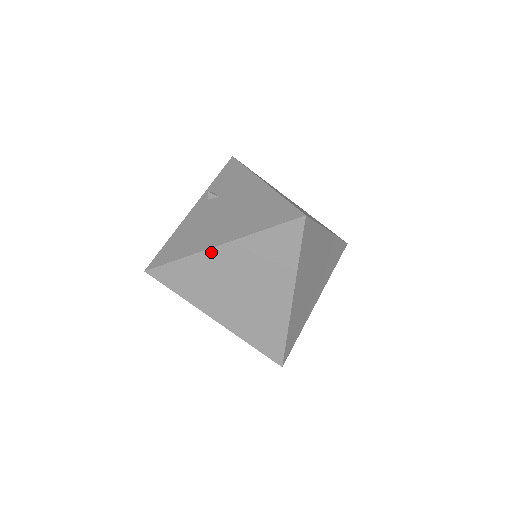
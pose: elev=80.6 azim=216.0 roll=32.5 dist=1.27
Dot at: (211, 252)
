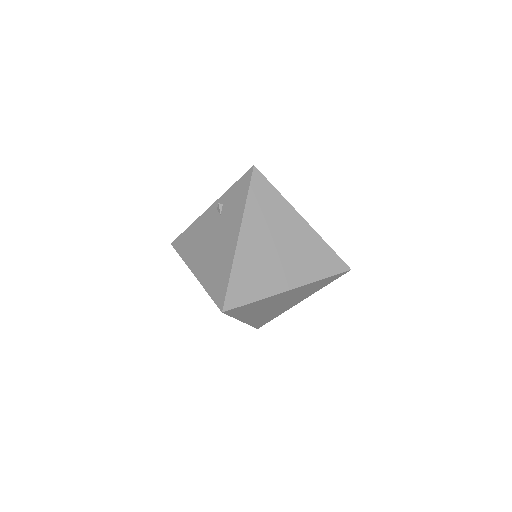
Dot at: (192, 271)
